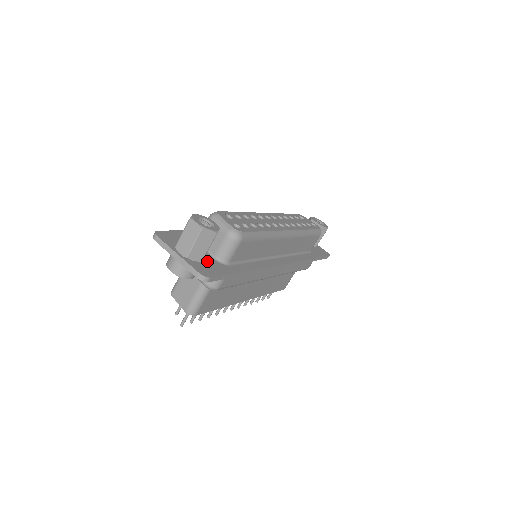
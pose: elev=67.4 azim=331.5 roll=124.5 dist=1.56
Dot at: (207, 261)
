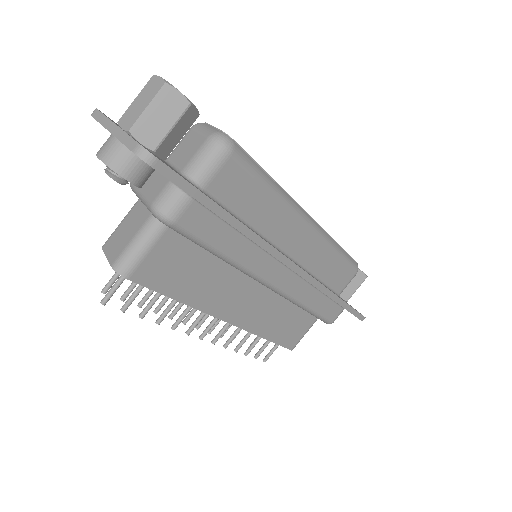
Dot at: occluded
